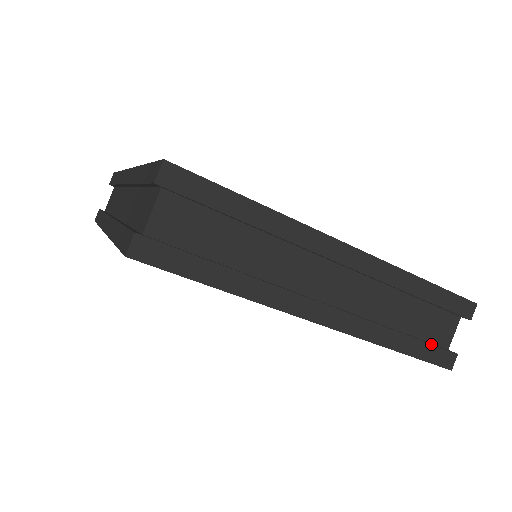
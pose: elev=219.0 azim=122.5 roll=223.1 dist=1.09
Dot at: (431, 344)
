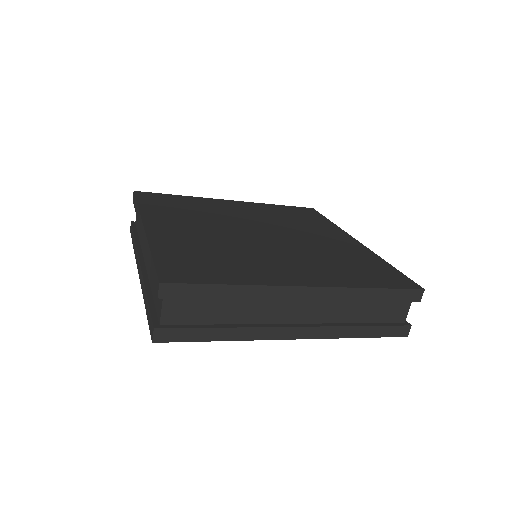
Dot at: (387, 326)
